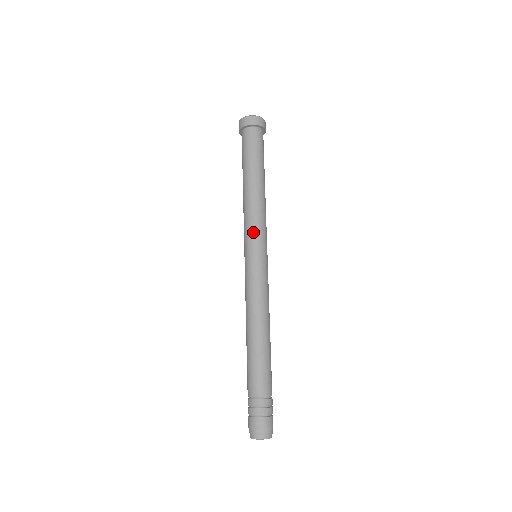
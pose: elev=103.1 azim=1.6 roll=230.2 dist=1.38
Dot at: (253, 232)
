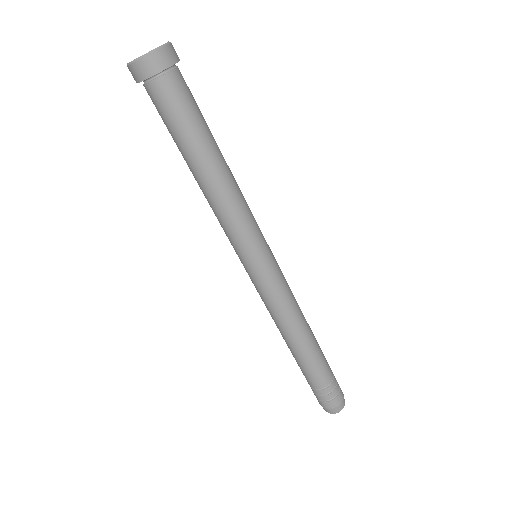
Dot at: (254, 233)
